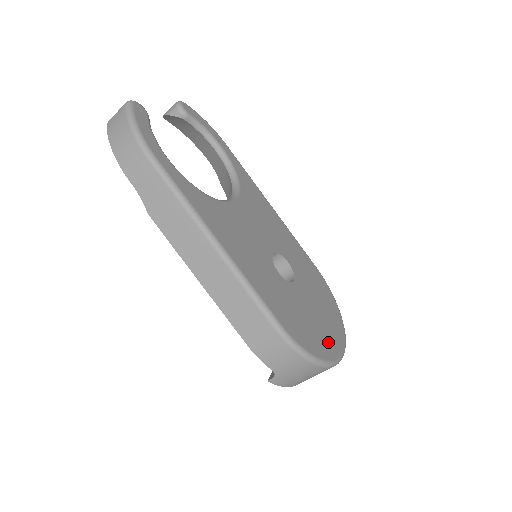
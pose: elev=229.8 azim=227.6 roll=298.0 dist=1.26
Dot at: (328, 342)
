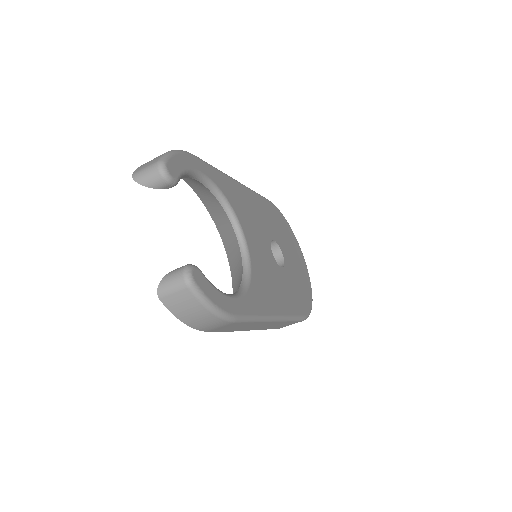
Dot at: (305, 276)
